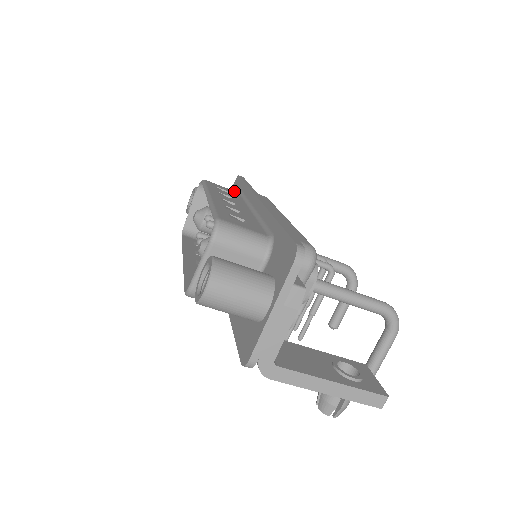
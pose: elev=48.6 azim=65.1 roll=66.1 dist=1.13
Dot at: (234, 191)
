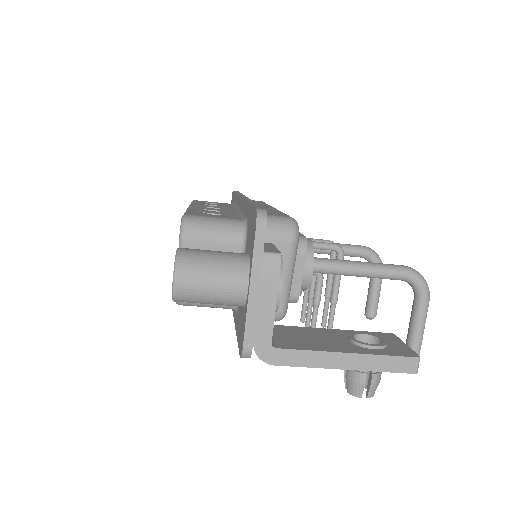
Dot at: (226, 203)
